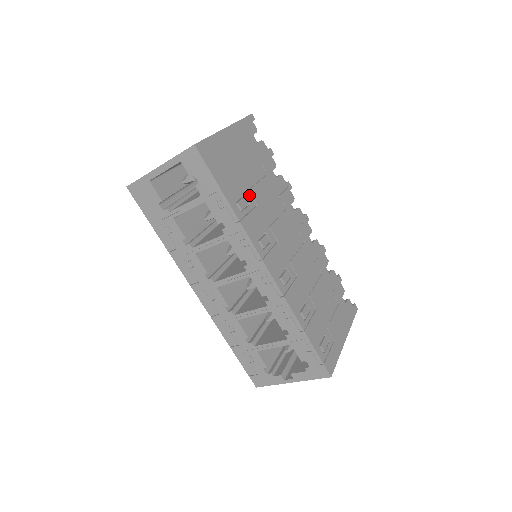
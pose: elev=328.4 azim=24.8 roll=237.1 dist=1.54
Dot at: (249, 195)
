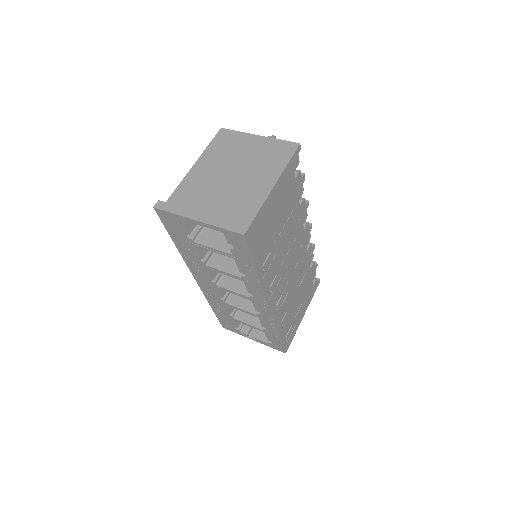
Dot at: (274, 248)
